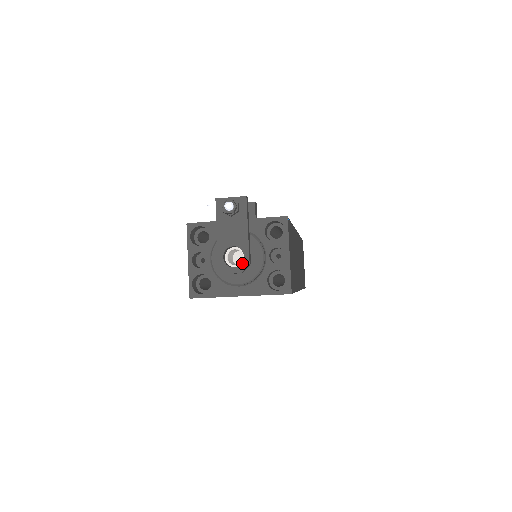
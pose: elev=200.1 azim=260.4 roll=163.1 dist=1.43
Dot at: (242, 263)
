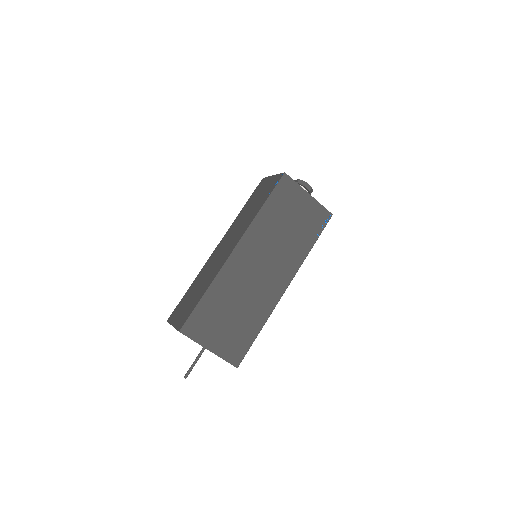
Dot at: occluded
